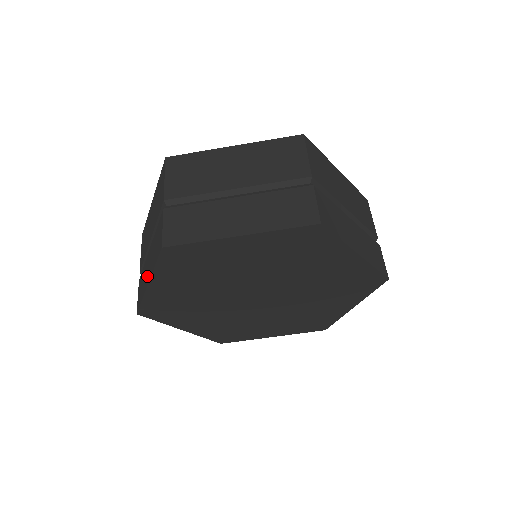
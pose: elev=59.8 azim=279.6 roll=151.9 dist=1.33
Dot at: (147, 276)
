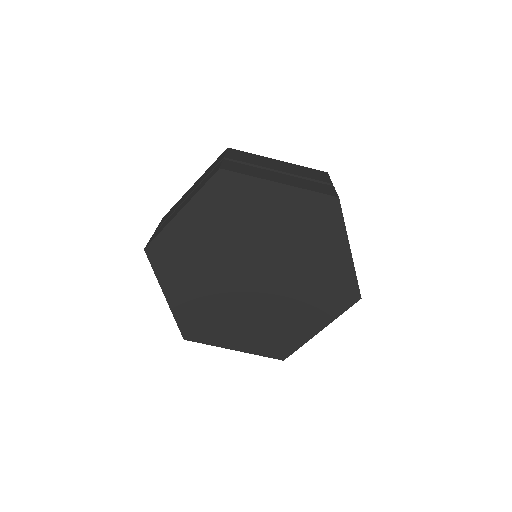
Dot at: (179, 209)
